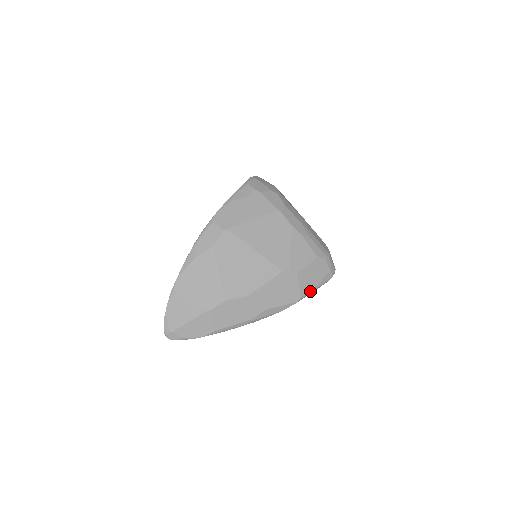
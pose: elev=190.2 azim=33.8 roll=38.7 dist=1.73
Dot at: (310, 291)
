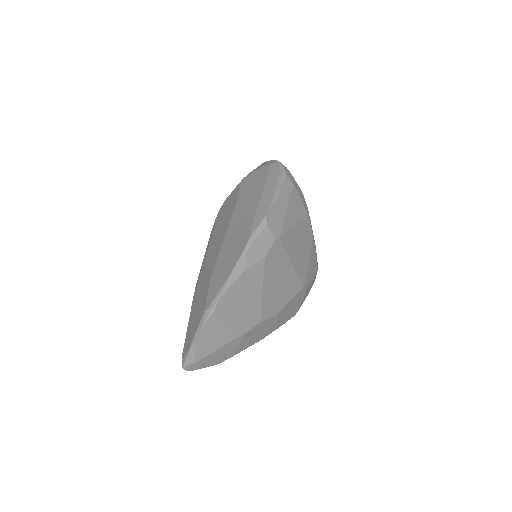
Dot at: (302, 303)
